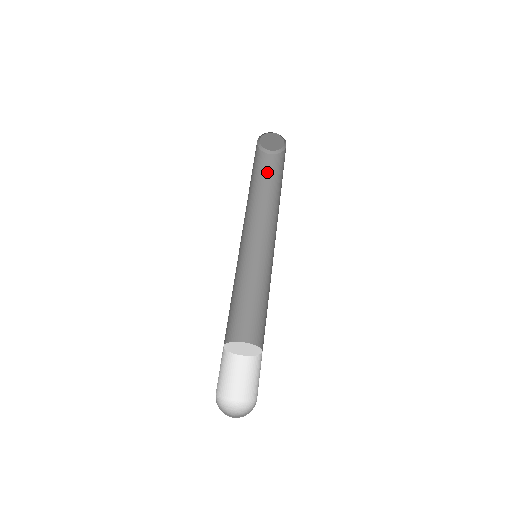
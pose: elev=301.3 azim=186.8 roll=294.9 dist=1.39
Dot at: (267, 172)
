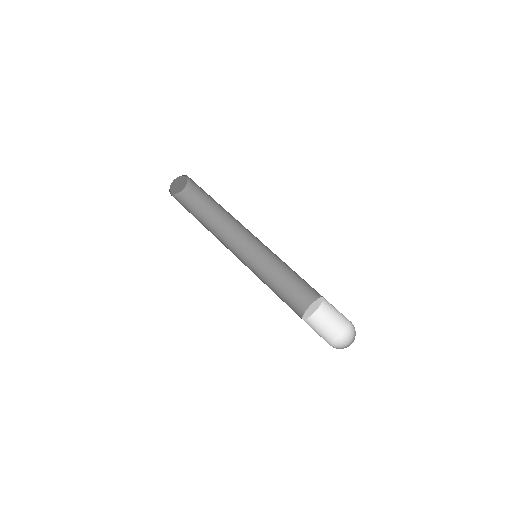
Dot at: (191, 208)
